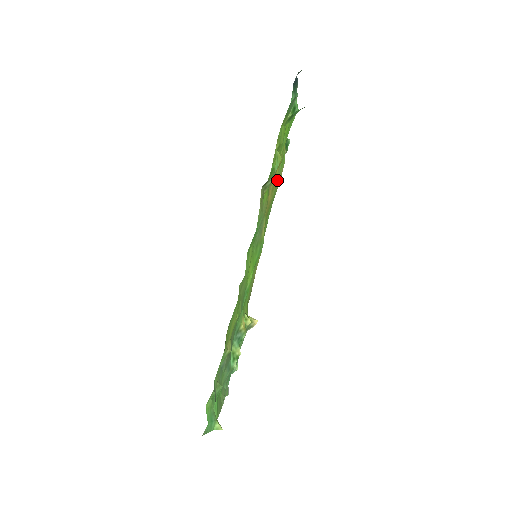
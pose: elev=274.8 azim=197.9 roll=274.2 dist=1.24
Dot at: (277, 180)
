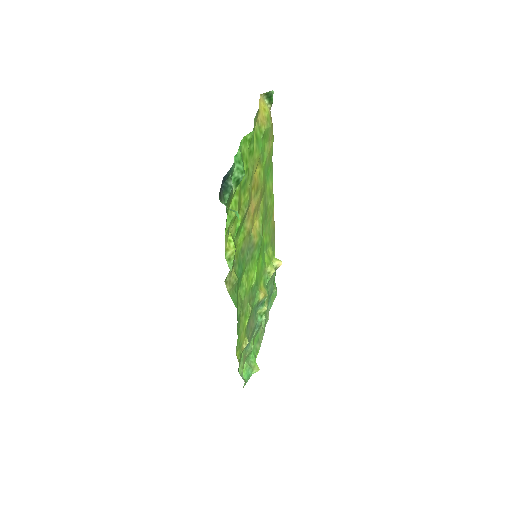
Dot at: (265, 155)
